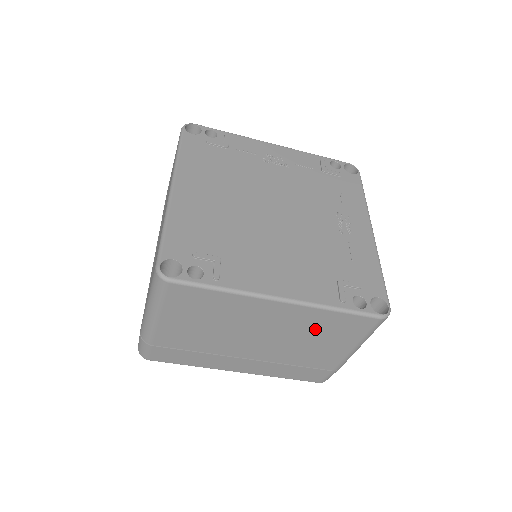
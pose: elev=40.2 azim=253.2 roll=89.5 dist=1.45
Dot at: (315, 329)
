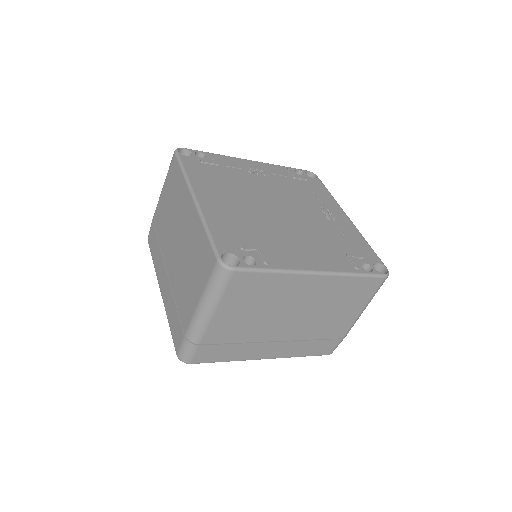
Dot at: (337, 297)
